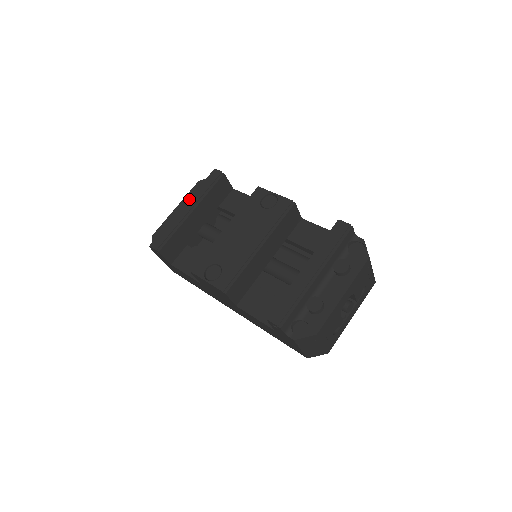
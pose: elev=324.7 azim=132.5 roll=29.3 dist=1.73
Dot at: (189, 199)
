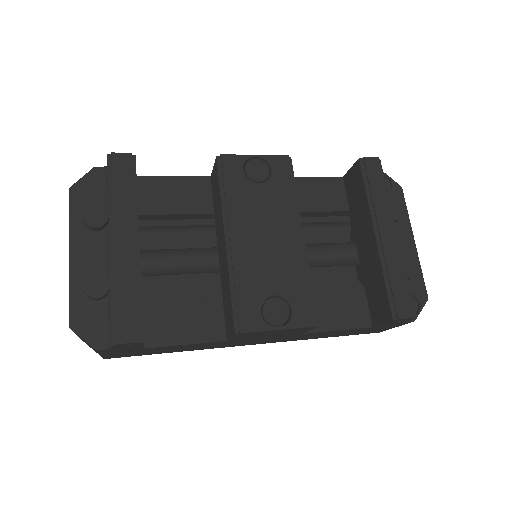
Dot at: (114, 225)
